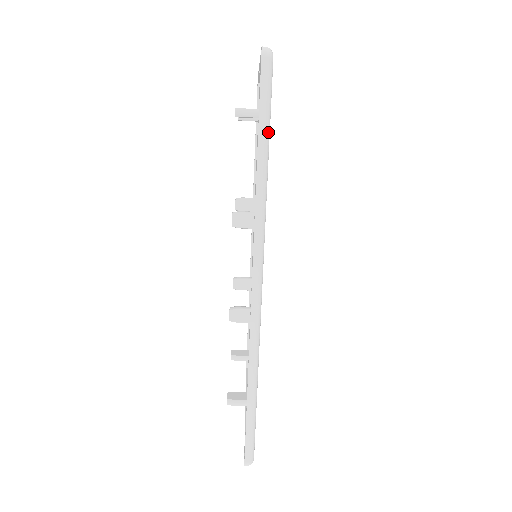
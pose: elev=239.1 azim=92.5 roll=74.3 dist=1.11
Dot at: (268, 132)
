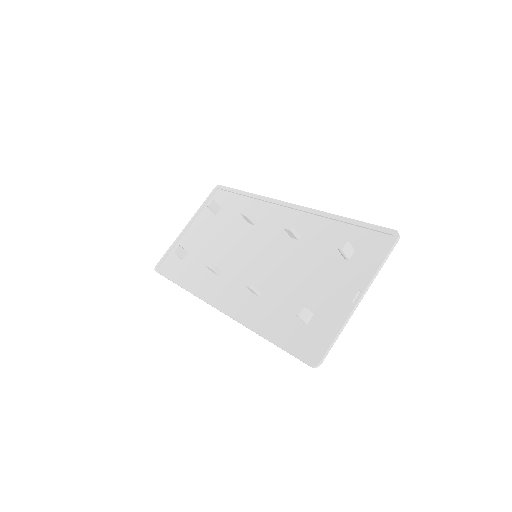
Dot at: occluded
